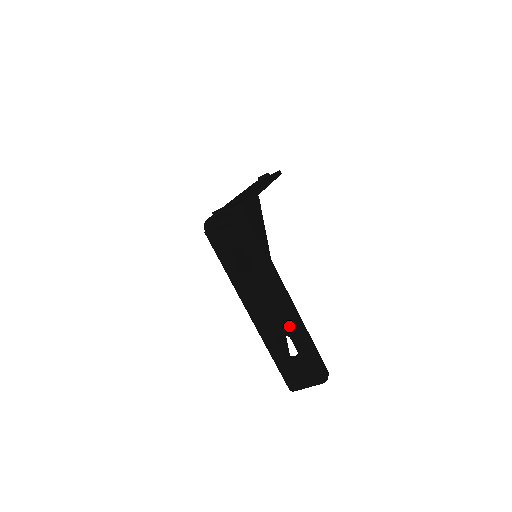
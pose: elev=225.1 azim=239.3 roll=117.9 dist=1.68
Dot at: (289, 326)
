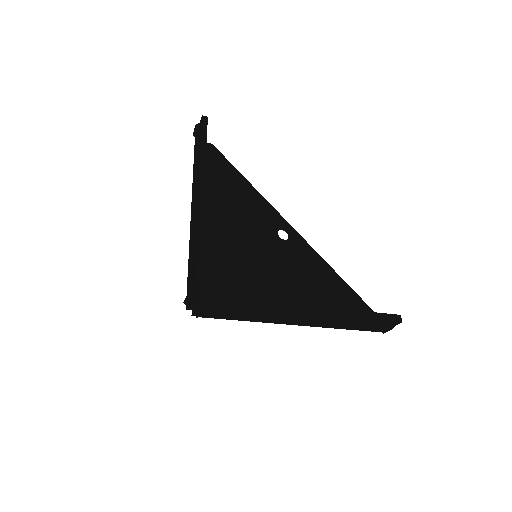
Dot at: (331, 318)
